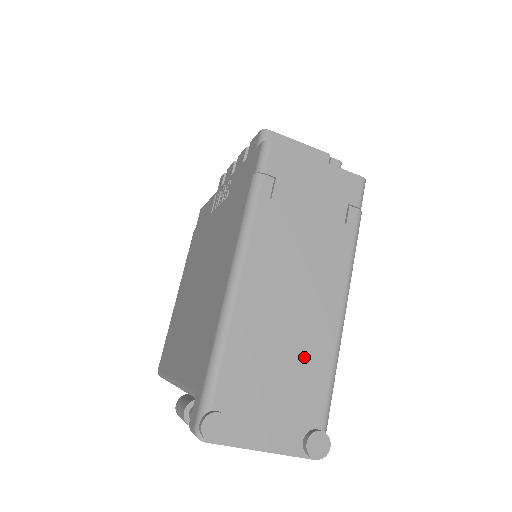
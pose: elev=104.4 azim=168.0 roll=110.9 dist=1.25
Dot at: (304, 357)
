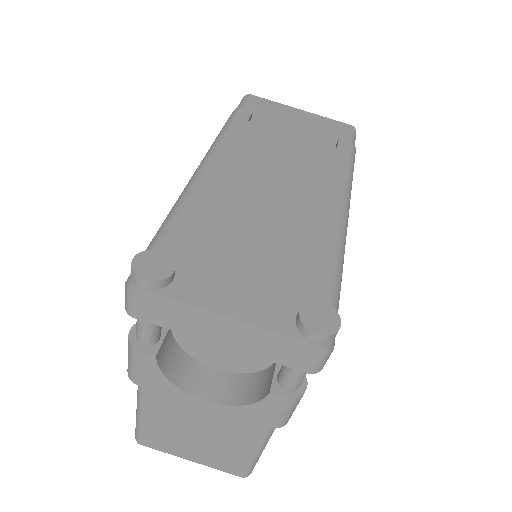
Dot at: (292, 234)
